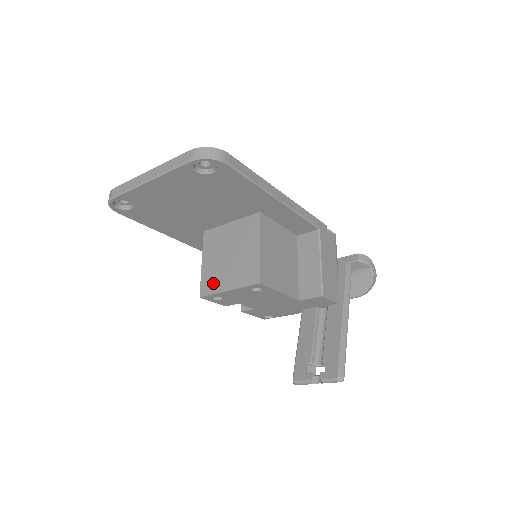
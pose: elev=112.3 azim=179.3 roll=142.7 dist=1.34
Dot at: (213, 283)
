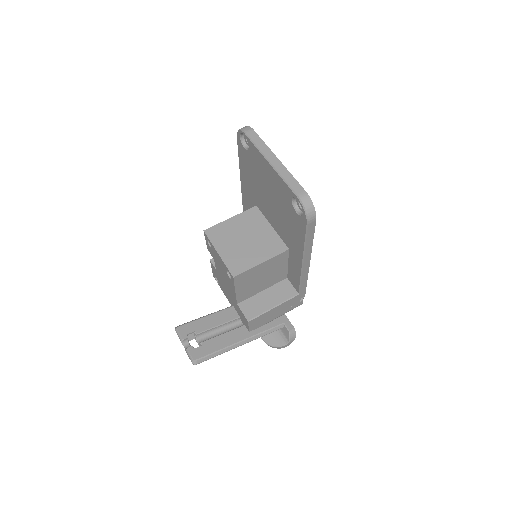
Dot at: (219, 237)
